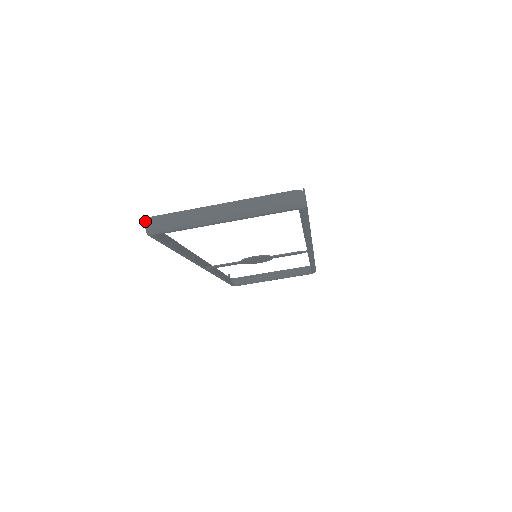
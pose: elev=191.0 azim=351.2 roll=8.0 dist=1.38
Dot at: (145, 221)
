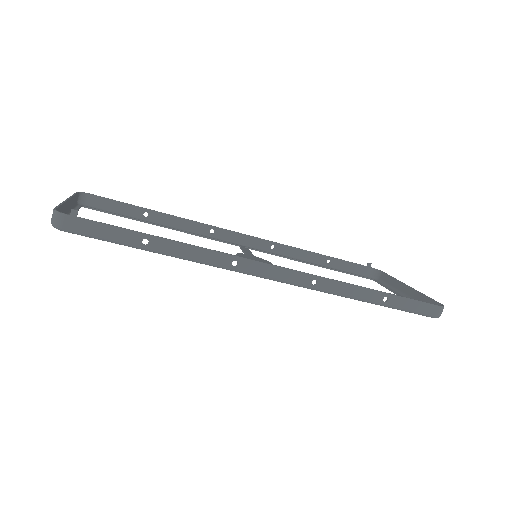
Dot at: (82, 193)
